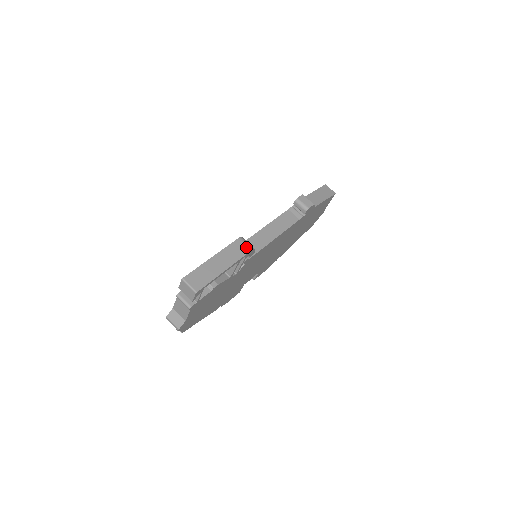
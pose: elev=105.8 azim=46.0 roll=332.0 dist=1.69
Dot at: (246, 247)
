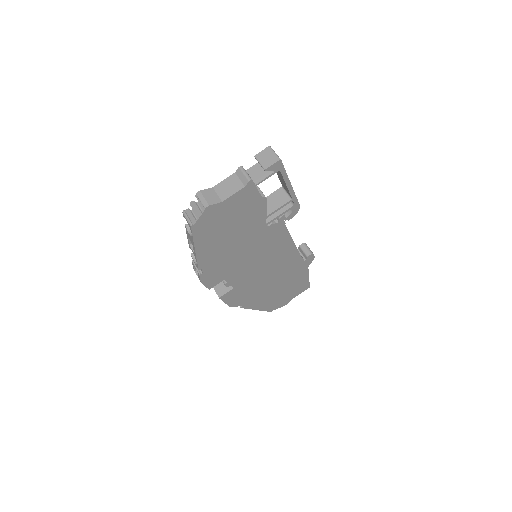
Dot at: occluded
